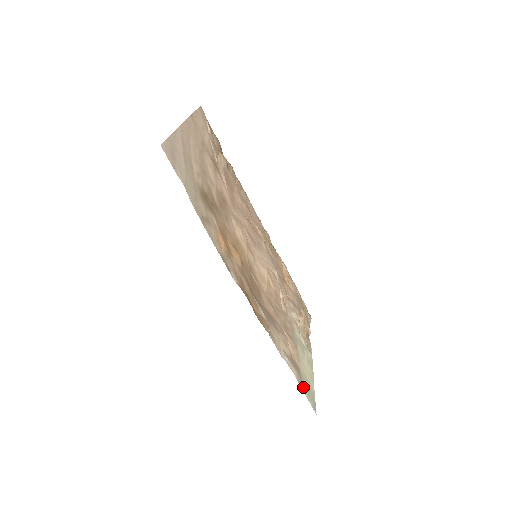
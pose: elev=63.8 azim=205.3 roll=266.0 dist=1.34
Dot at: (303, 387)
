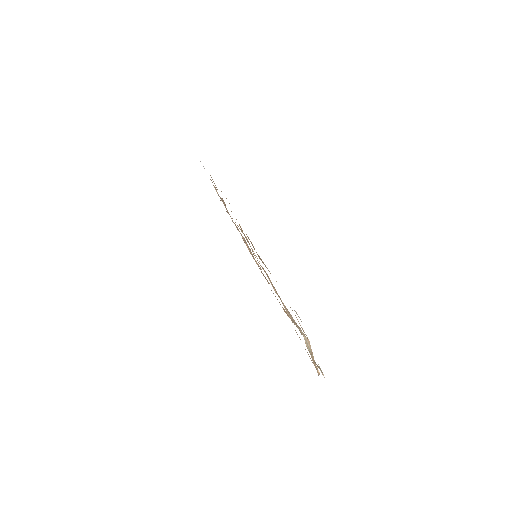
Dot at: occluded
